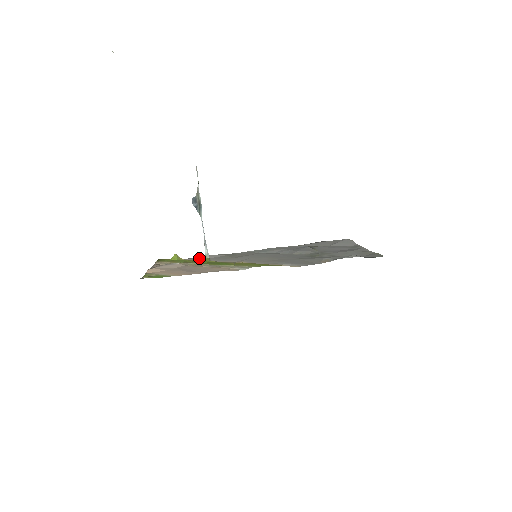
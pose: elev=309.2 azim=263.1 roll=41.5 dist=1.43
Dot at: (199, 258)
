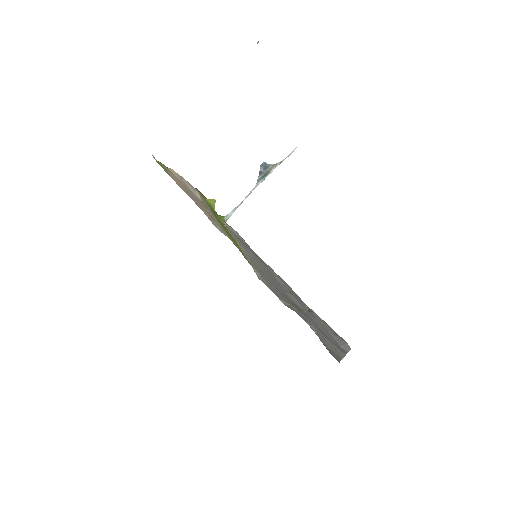
Dot at: (227, 224)
